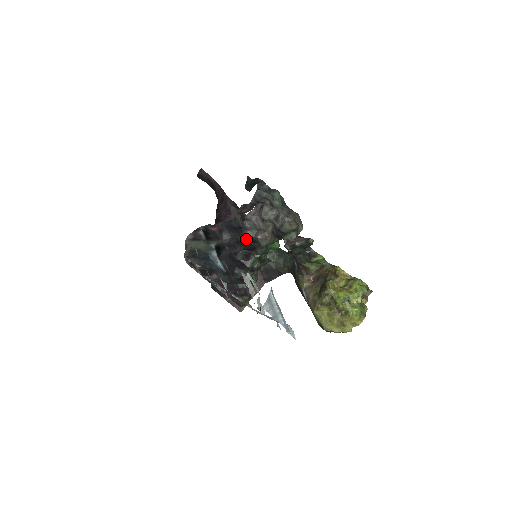
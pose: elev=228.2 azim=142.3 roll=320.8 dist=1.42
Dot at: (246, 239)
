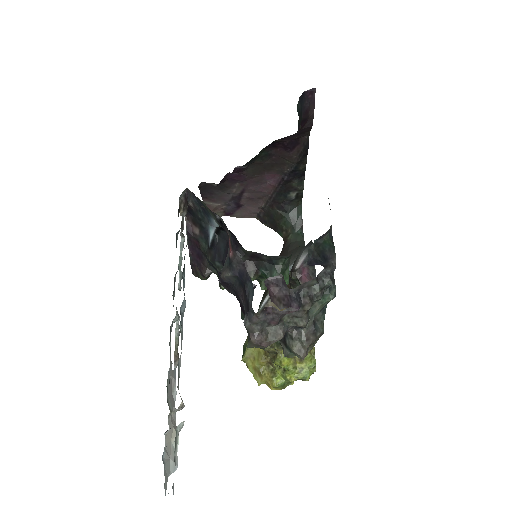
Dot at: (244, 307)
